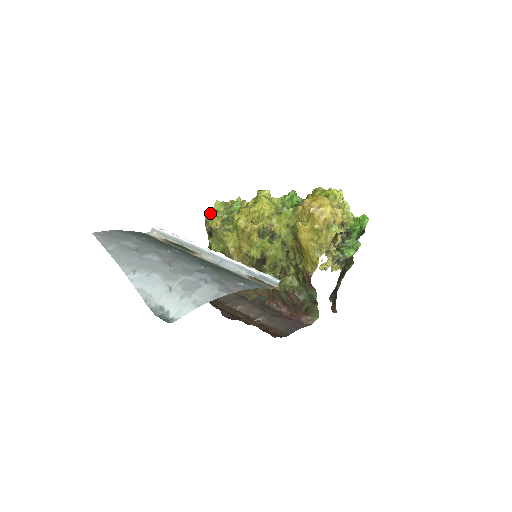
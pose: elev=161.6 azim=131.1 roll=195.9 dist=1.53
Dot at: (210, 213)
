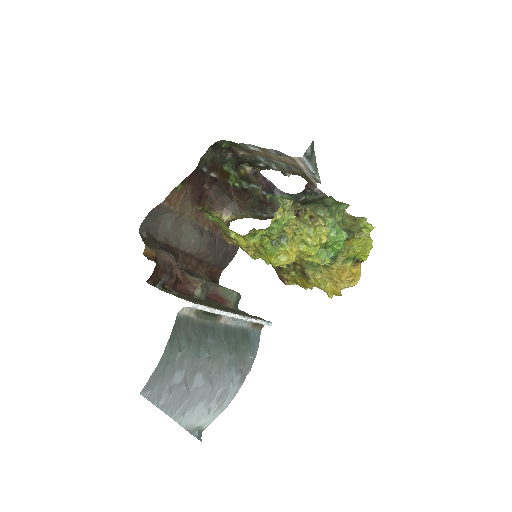
Dot at: (251, 236)
